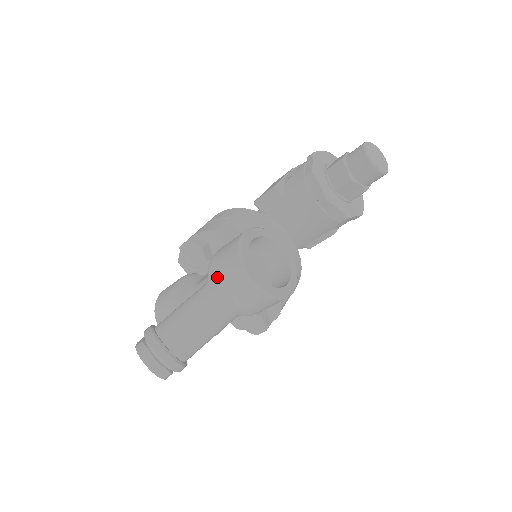
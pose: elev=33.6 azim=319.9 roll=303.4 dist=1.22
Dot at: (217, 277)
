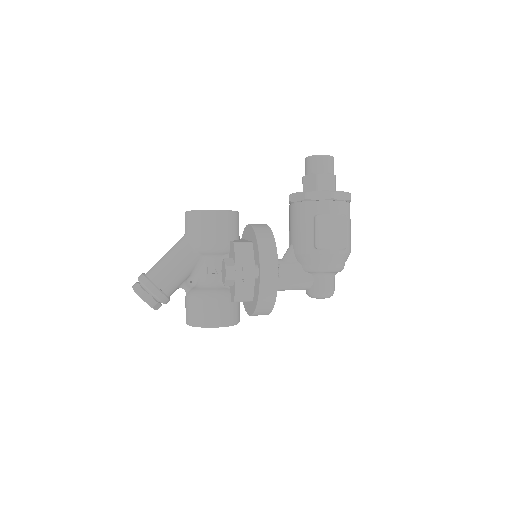
Dot at: occluded
